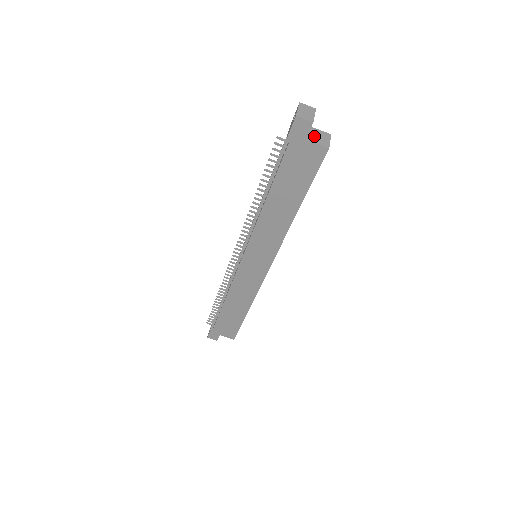
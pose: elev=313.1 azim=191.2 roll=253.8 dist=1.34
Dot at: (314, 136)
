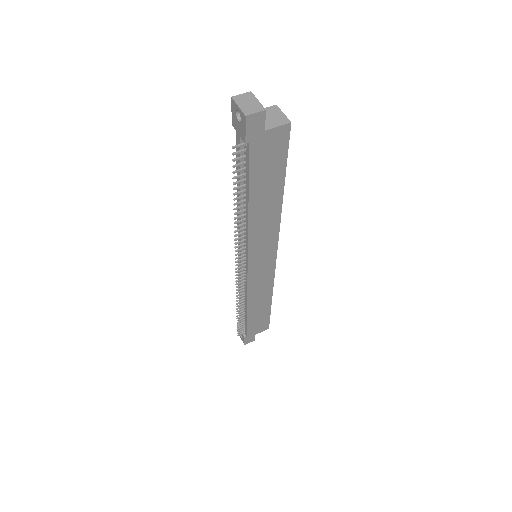
Dot at: (267, 120)
